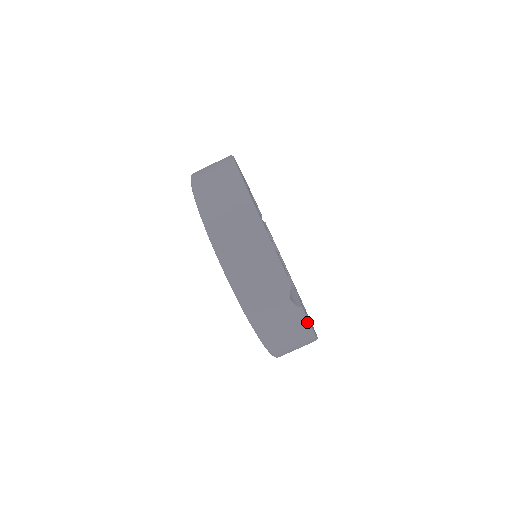
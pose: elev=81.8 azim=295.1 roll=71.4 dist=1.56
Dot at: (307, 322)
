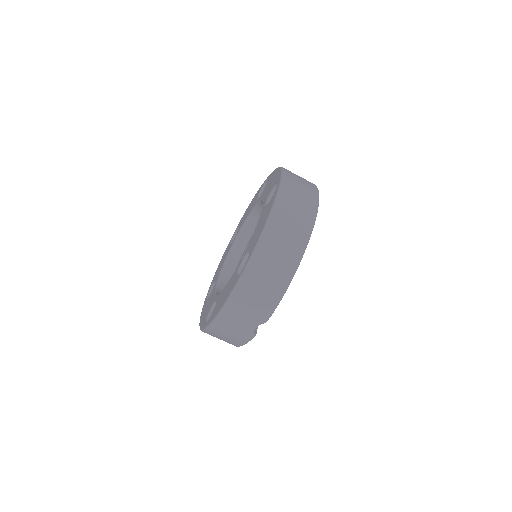
Dot at: (247, 342)
